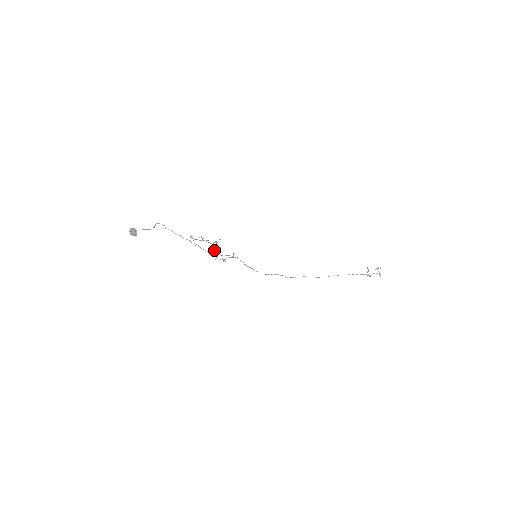
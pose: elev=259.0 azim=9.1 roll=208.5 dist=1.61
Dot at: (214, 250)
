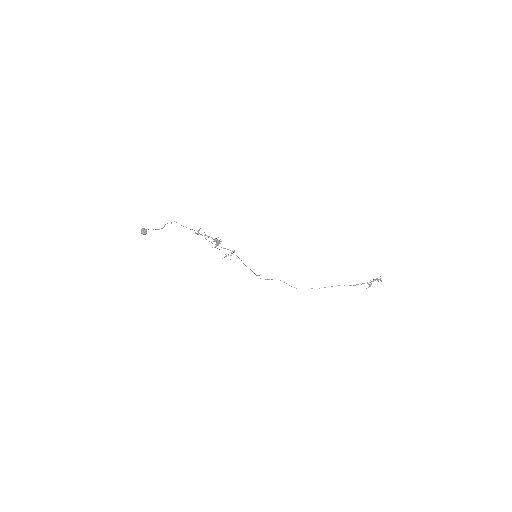
Dot at: (216, 242)
